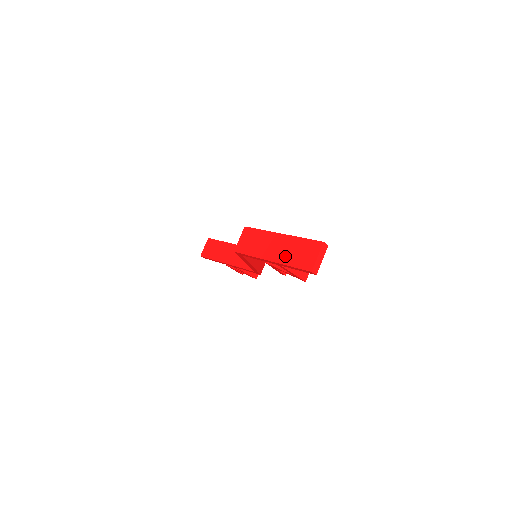
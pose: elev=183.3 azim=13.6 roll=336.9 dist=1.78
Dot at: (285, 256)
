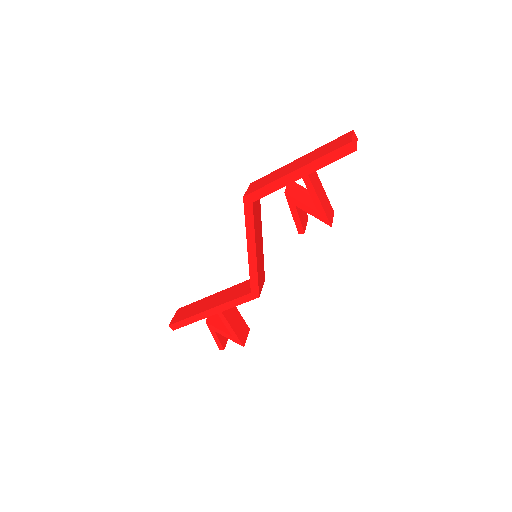
Dot at: (312, 158)
